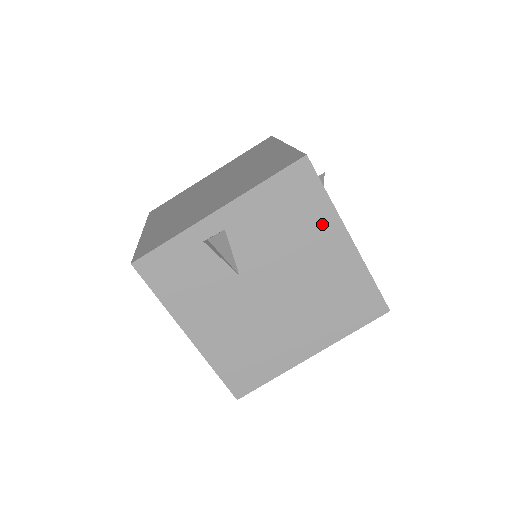
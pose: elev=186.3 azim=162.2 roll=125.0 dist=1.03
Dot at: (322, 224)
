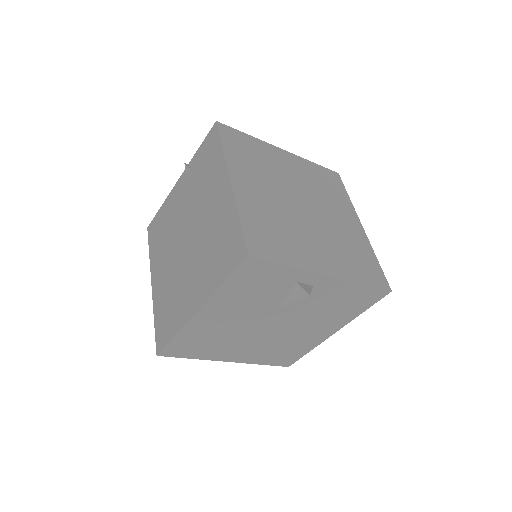
Dot at: (340, 319)
